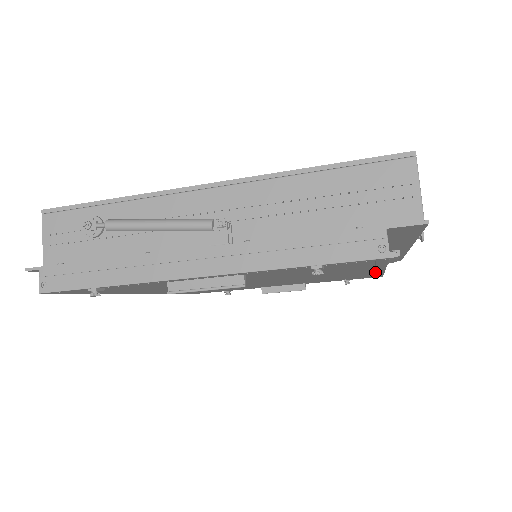
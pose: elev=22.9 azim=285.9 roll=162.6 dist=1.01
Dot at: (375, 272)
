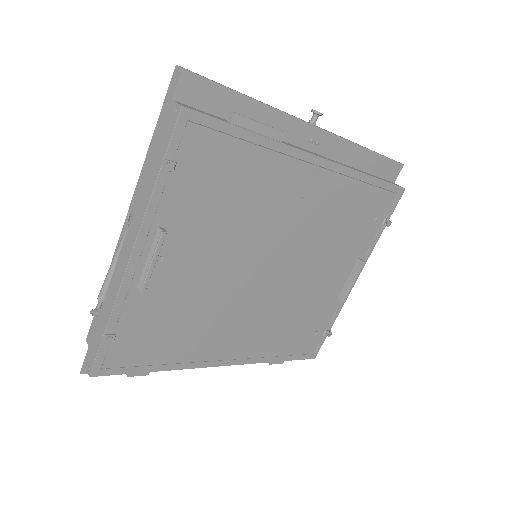
Dot at: (327, 170)
